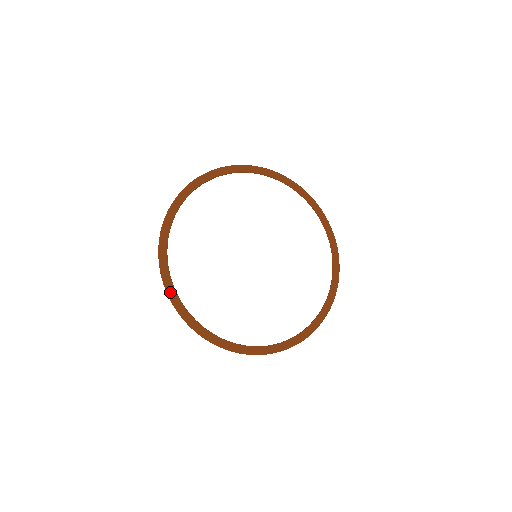
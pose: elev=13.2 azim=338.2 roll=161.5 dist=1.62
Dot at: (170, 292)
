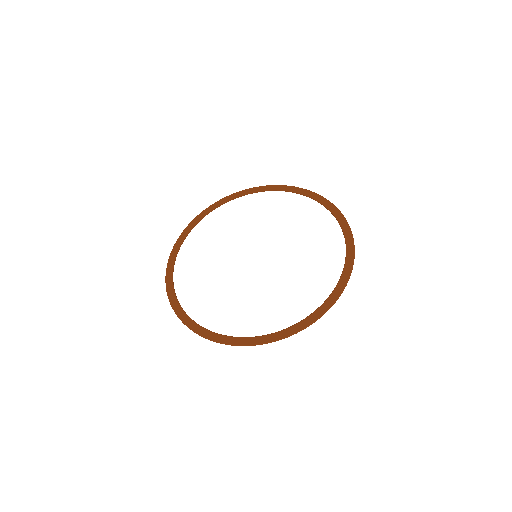
Dot at: (182, 235)
